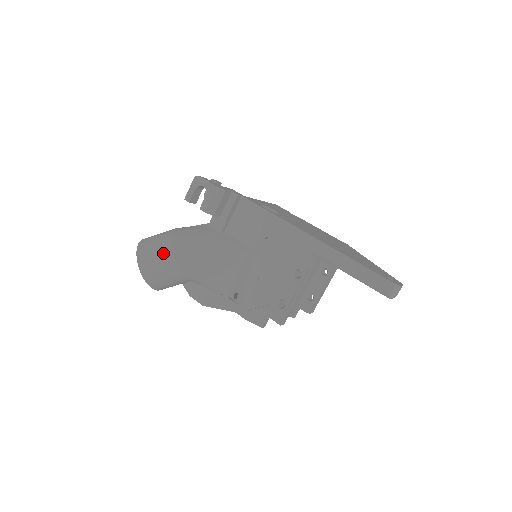
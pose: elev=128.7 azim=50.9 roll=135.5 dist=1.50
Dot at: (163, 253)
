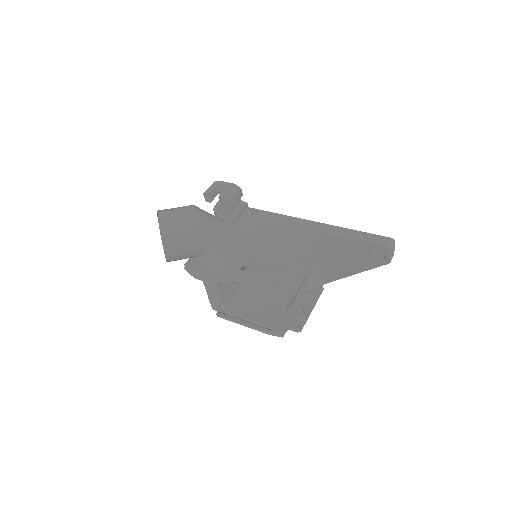
Dot at: (186, 210)
